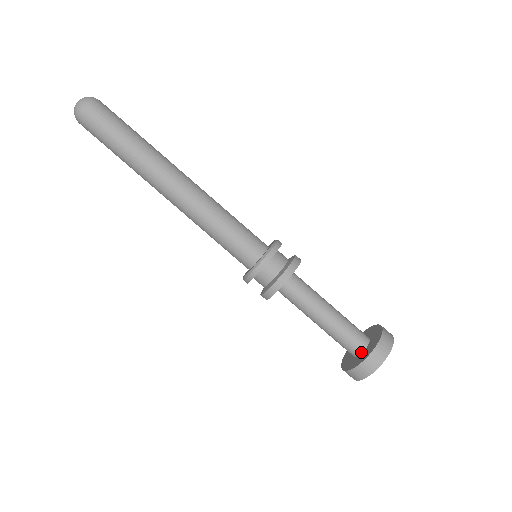
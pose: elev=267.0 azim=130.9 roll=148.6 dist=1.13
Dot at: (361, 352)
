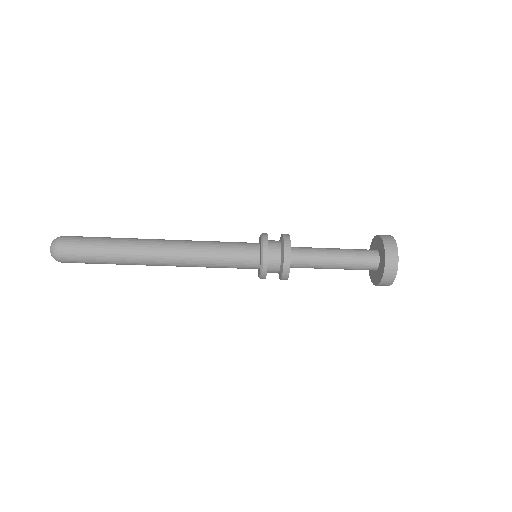
Dot at: (377, 268)
